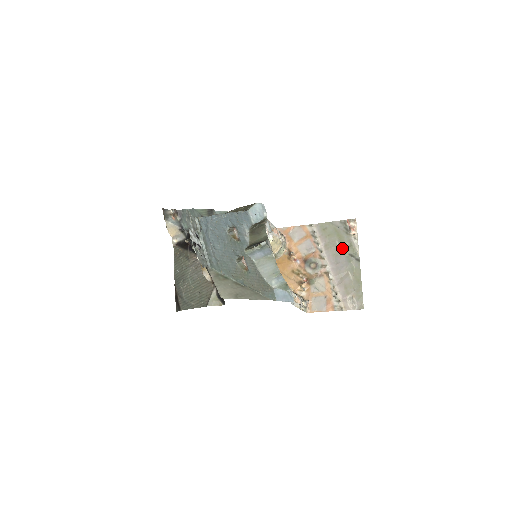
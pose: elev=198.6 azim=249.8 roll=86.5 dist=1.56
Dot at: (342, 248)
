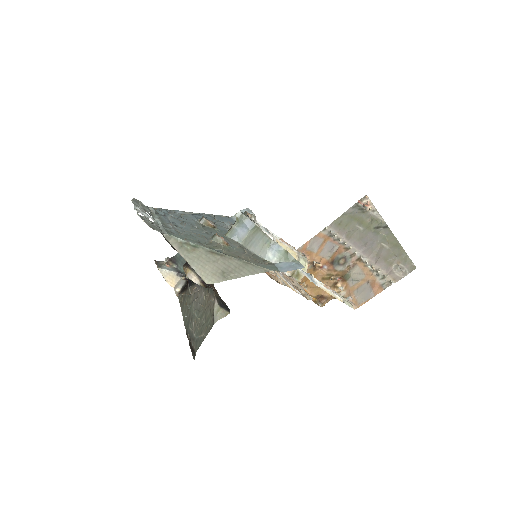
Dot at: (364, 227)
